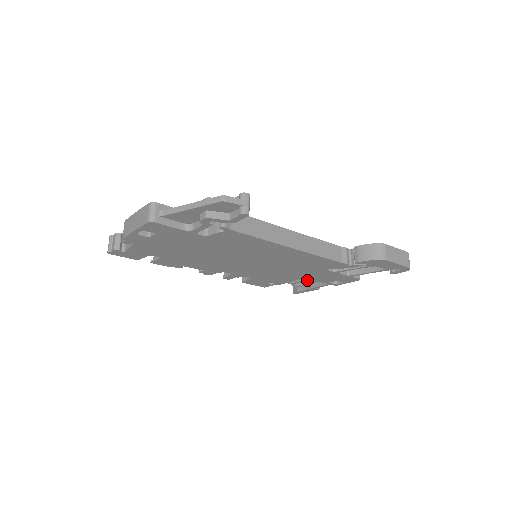
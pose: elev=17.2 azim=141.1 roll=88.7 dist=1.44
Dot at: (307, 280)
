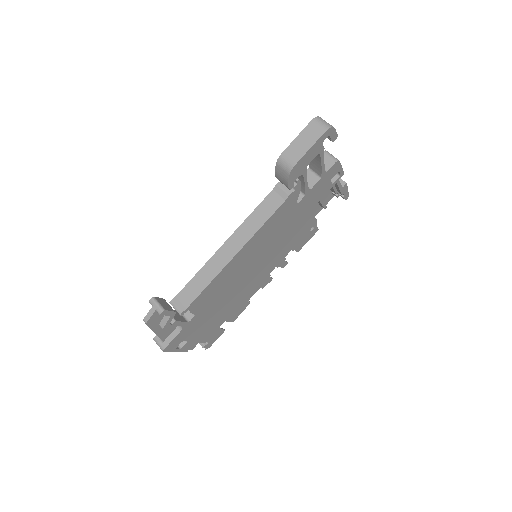
Dot at: occluded
